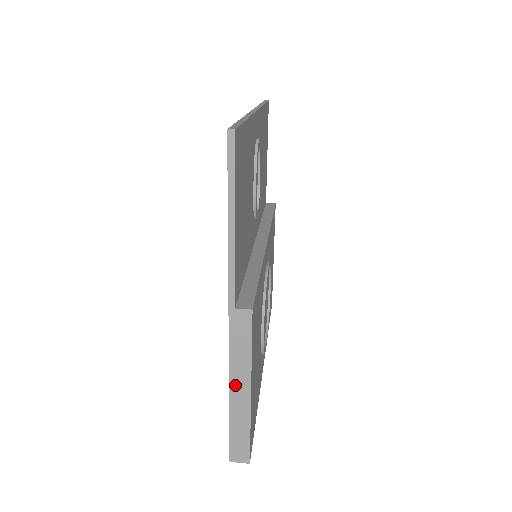
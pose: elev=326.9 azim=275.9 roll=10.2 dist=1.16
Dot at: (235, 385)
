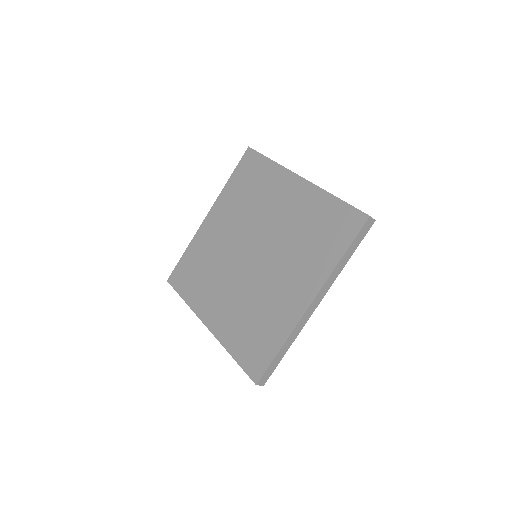
Dot at: (328, 192)
